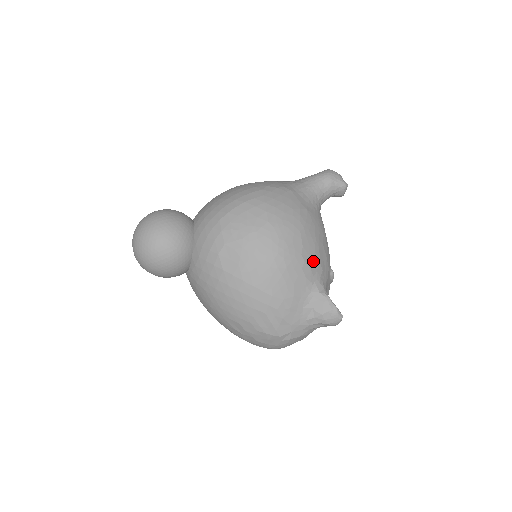
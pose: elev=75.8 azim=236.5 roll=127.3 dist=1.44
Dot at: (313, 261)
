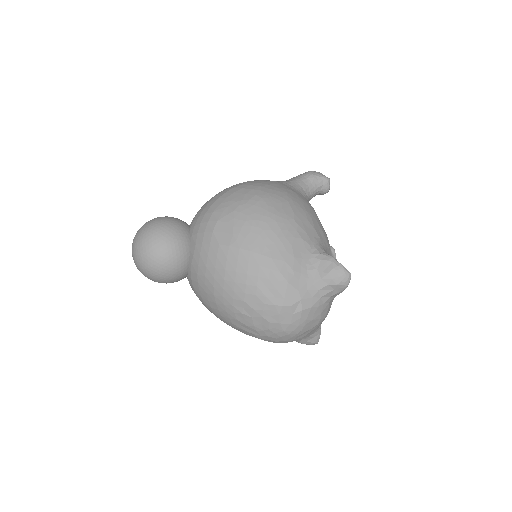
Dot at: (307, 227)
